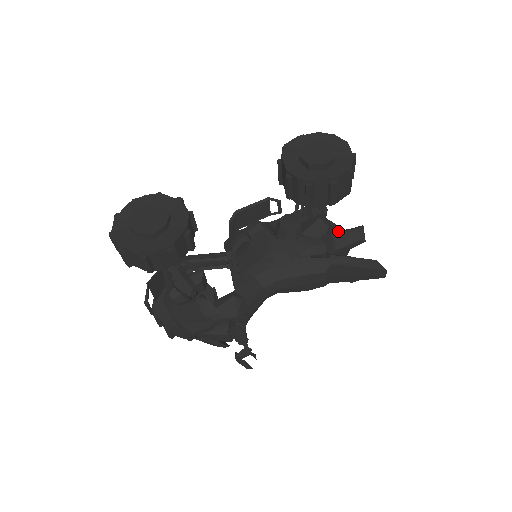
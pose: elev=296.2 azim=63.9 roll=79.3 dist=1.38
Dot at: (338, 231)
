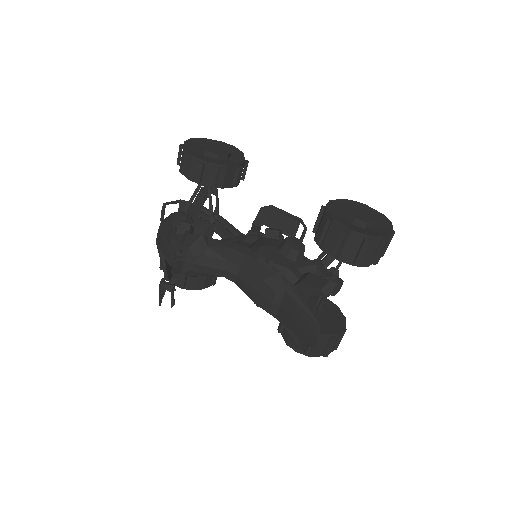
Dot at: (316, 275)
